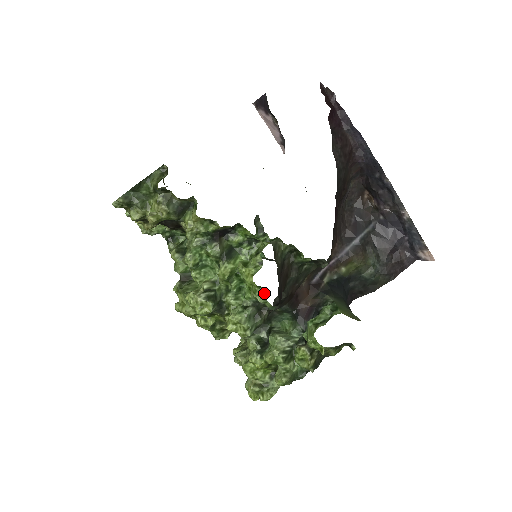
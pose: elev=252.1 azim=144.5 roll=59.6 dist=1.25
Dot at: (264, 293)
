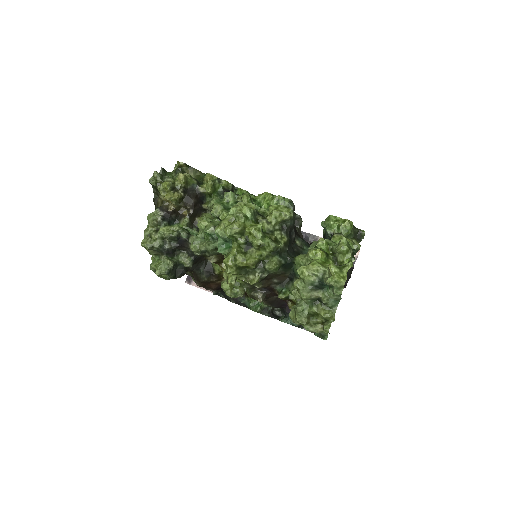
Dot at: occluded
